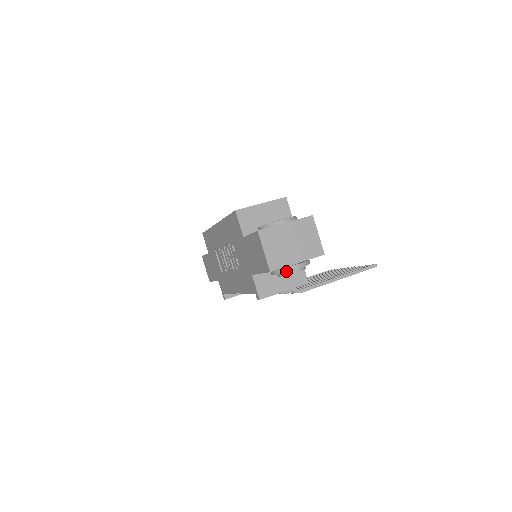
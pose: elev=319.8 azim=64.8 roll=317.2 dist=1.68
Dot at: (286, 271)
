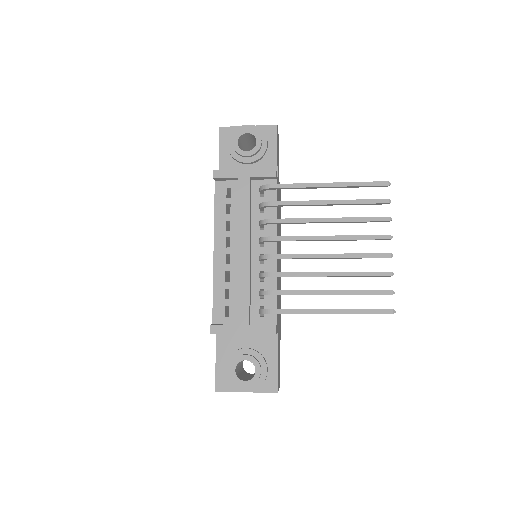
Dot at: (236, 129)
